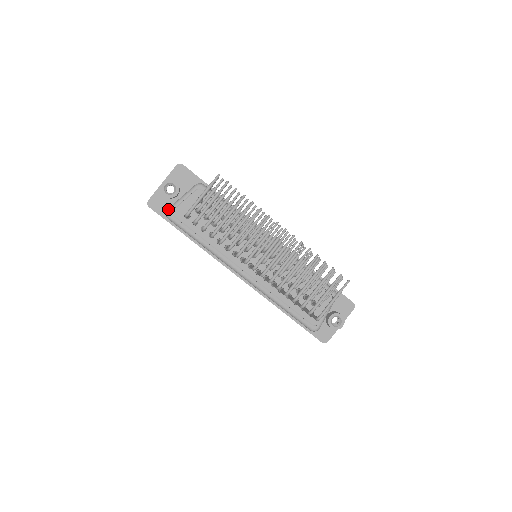
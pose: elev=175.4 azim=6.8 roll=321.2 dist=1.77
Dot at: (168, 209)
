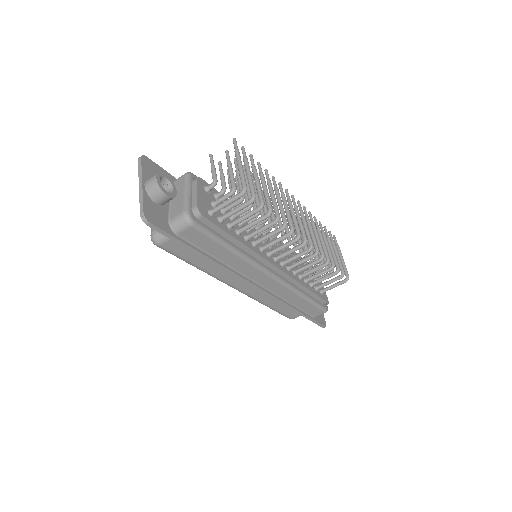
Dot at: (186, 211)
